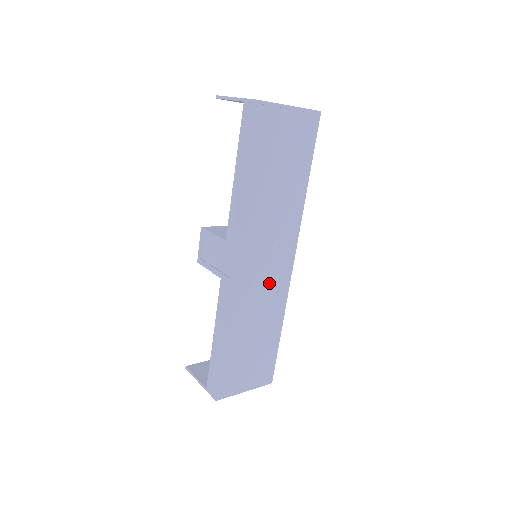
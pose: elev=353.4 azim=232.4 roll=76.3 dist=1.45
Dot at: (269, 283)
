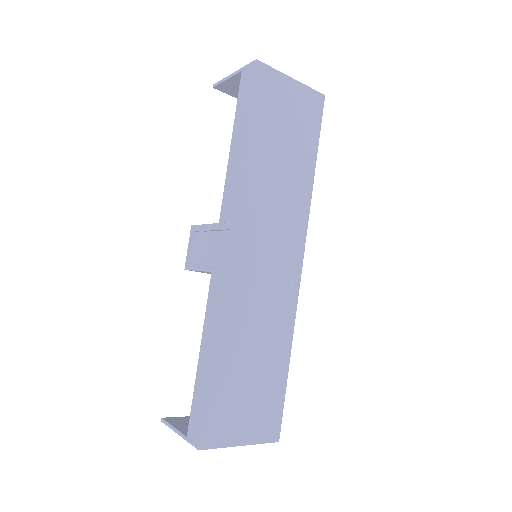
Dot at: (272, 284)
